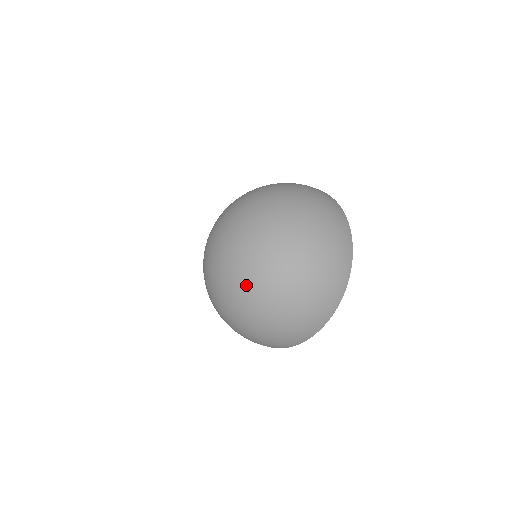
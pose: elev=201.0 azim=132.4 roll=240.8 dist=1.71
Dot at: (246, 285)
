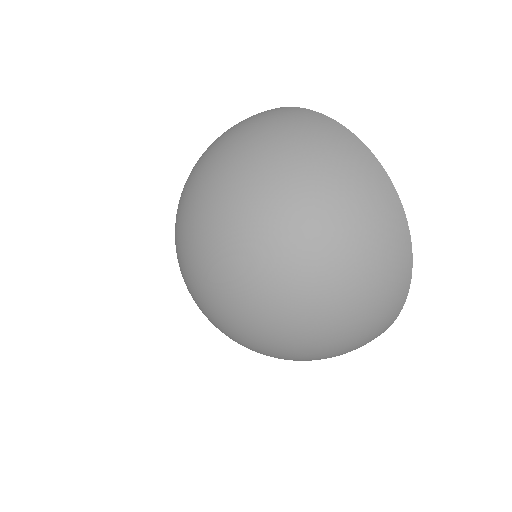
Dot at: (238, 341)
